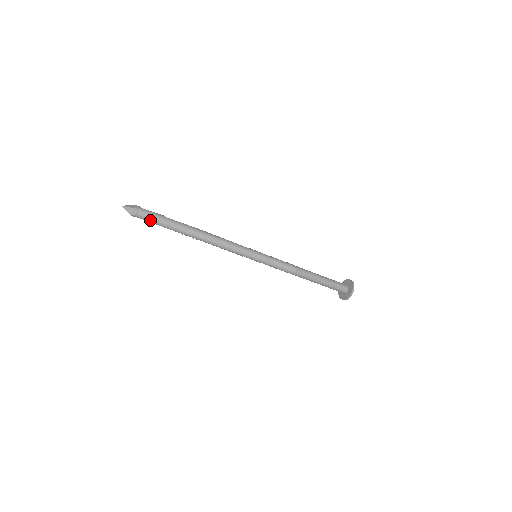
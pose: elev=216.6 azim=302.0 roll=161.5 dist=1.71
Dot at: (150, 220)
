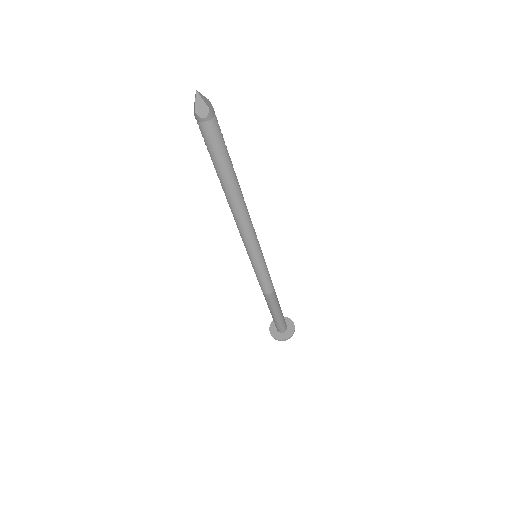
Dot at: (210, 140)
